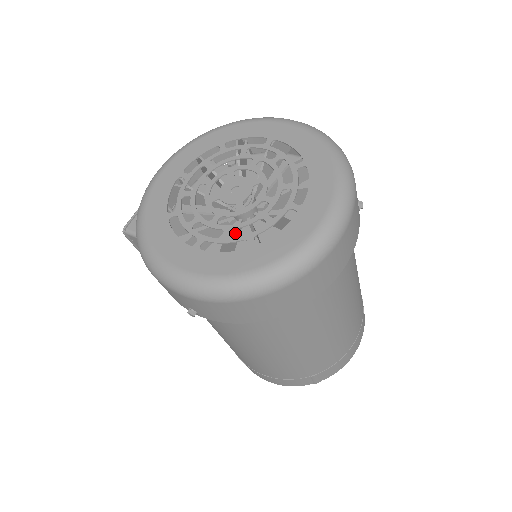
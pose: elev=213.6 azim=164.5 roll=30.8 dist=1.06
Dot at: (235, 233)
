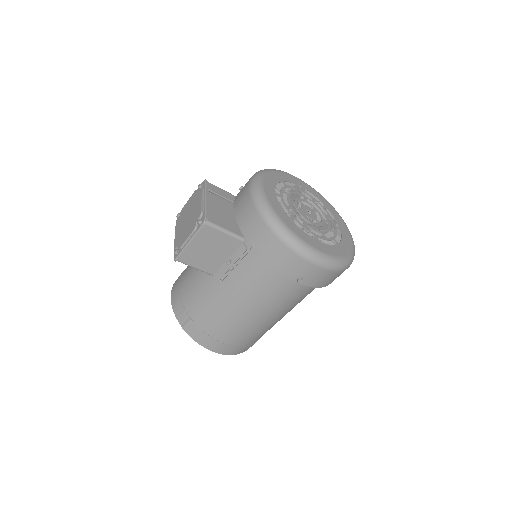
Dot at: occluded
